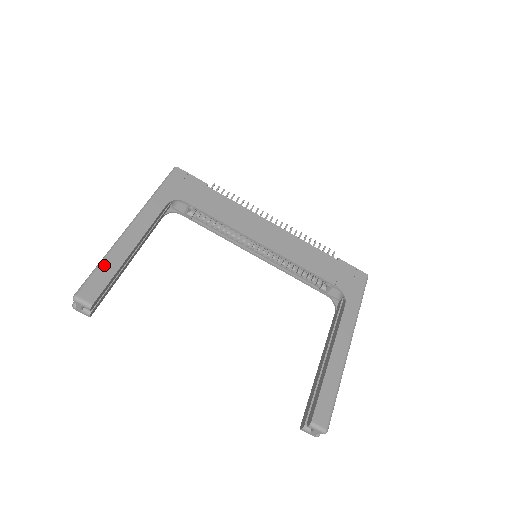
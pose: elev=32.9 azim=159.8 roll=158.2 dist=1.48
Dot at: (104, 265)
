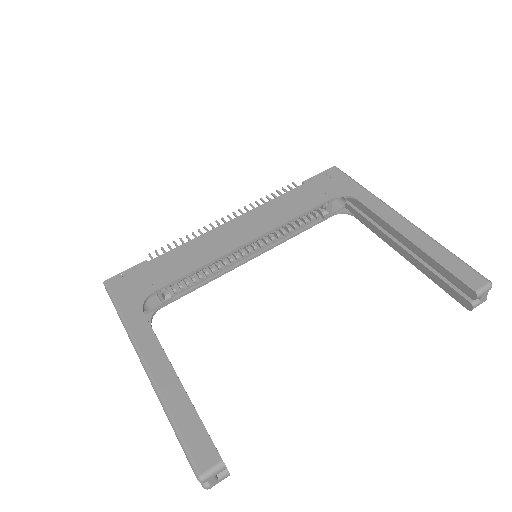
Dot at: (178, 421)
